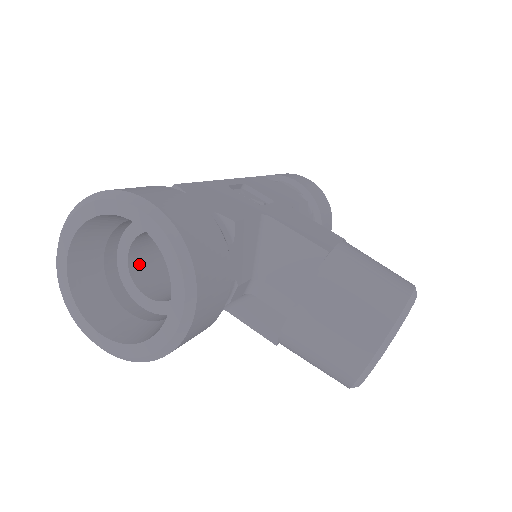
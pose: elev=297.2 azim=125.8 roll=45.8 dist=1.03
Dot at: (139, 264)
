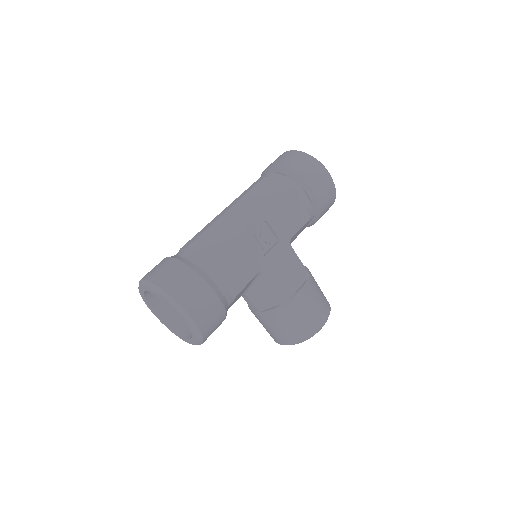
Dot at: occluded
